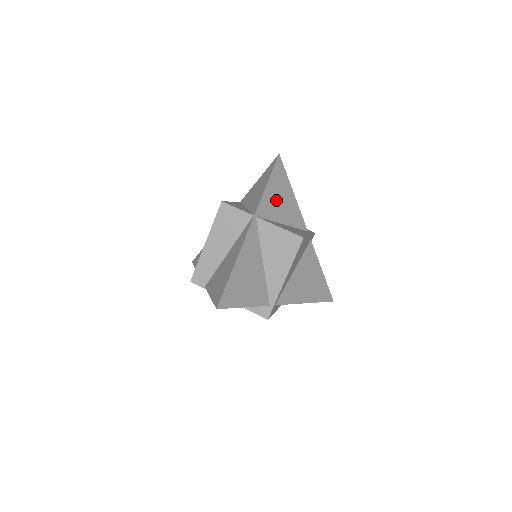
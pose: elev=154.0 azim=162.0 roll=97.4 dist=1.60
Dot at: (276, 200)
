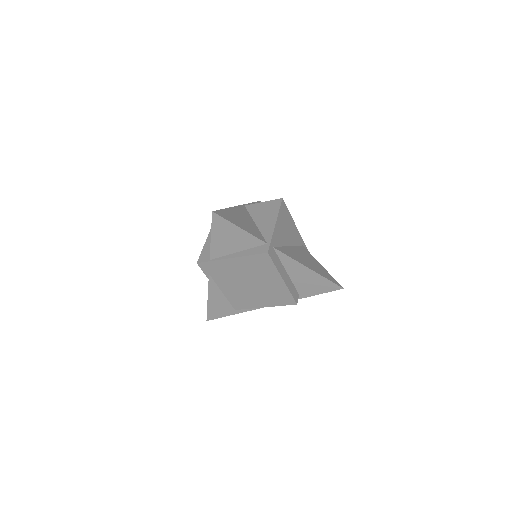
Dot at: occluded
